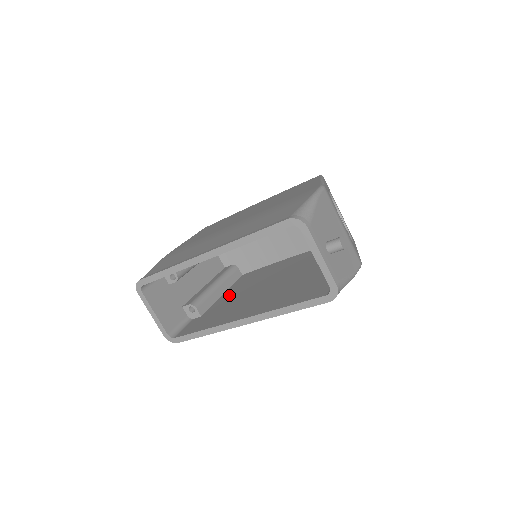
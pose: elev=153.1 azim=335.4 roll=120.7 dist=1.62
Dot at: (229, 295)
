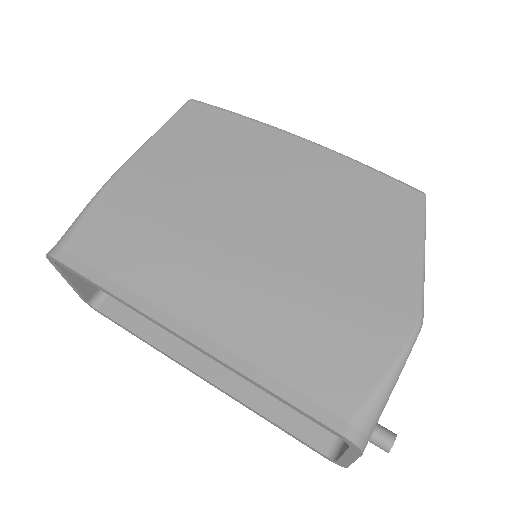
Dot at: occluded
